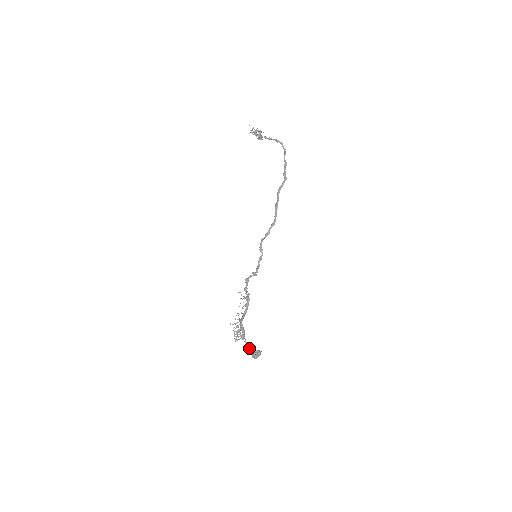
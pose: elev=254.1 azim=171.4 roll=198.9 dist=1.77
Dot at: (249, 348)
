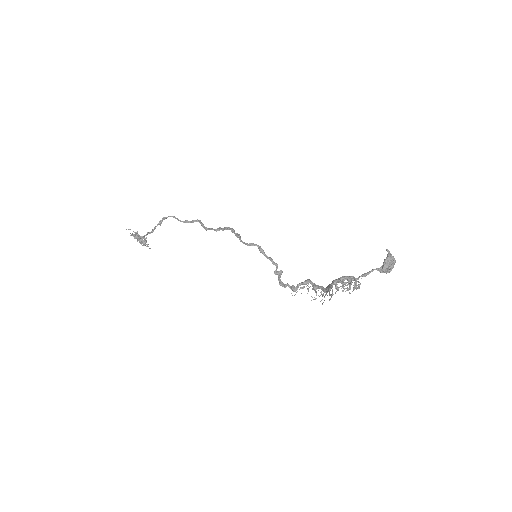
Dot at: (375, 269)
